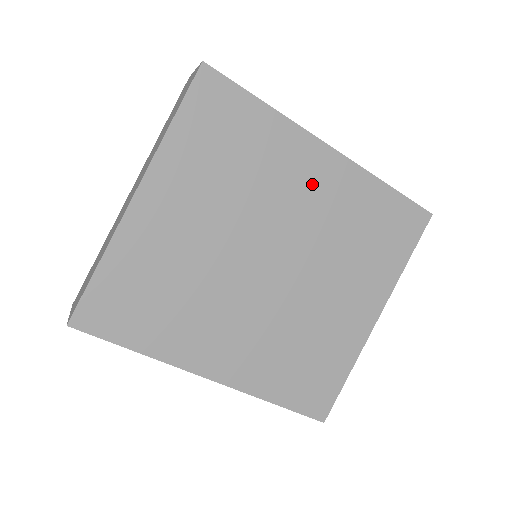
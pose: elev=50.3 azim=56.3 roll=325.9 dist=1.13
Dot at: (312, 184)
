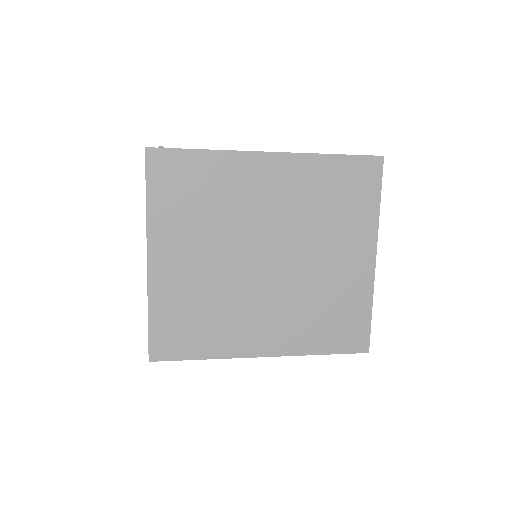
Dot at: (269, 187)
